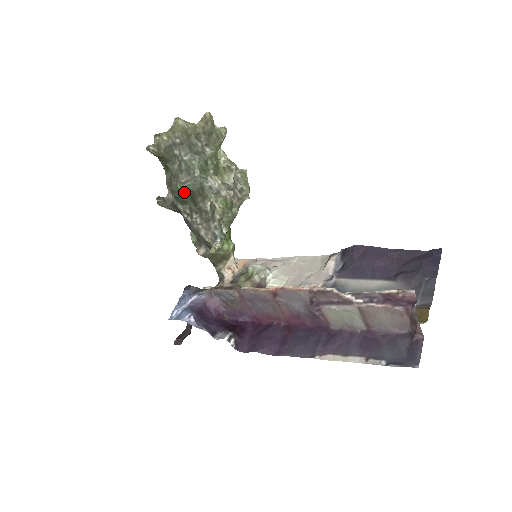
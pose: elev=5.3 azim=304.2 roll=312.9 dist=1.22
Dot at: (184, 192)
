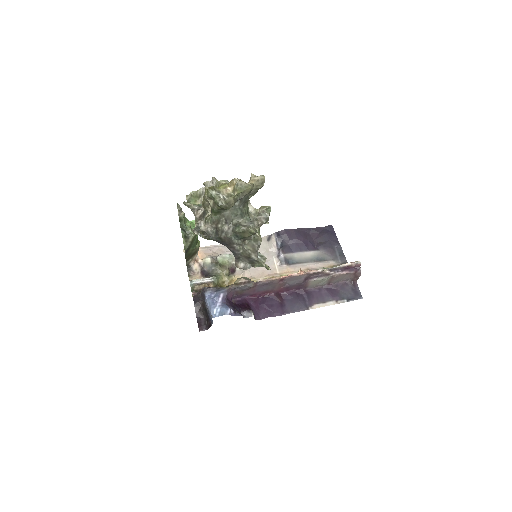
Dot at: (249, 233)
